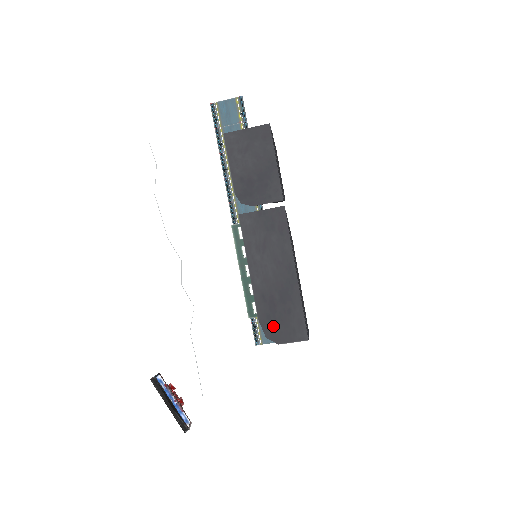
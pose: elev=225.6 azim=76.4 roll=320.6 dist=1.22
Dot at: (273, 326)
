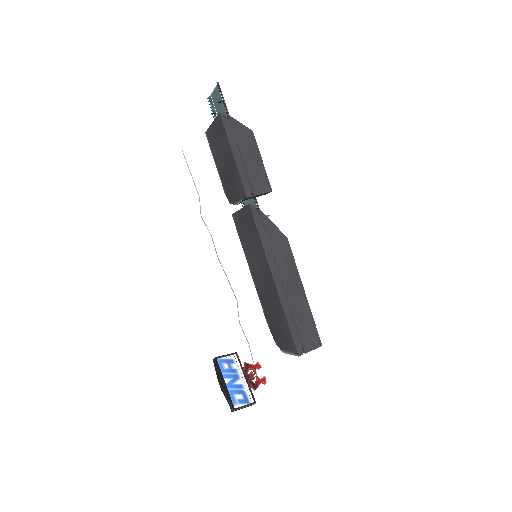
Dot at: (276, 332)
